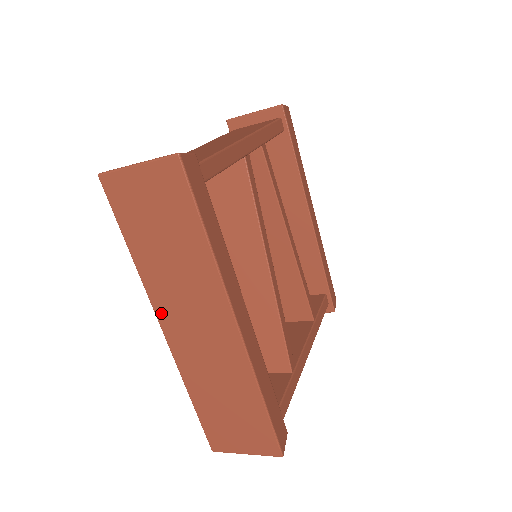
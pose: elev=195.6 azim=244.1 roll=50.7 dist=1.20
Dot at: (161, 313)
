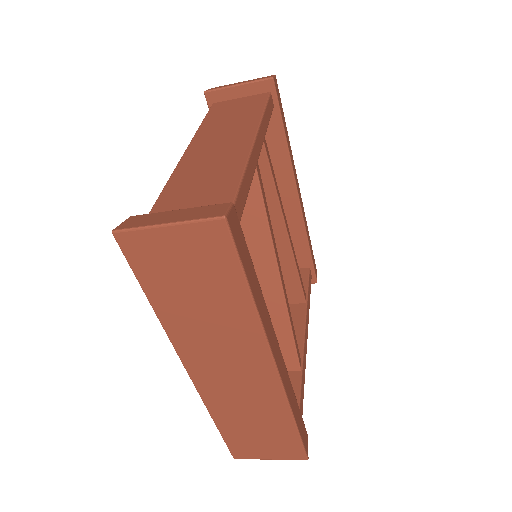
Dot at: (187, 358)
